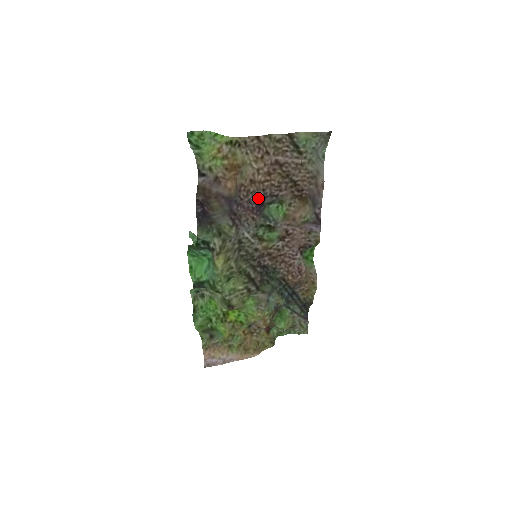
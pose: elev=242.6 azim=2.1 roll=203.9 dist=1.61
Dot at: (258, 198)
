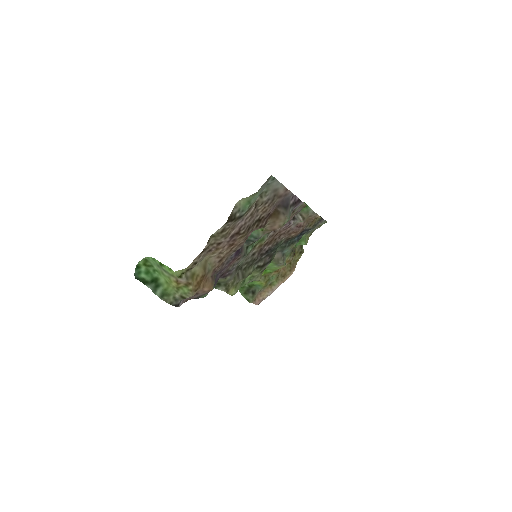
Dot at: occluded
